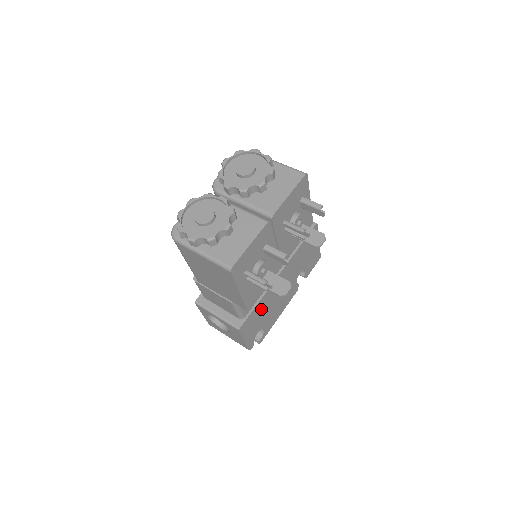
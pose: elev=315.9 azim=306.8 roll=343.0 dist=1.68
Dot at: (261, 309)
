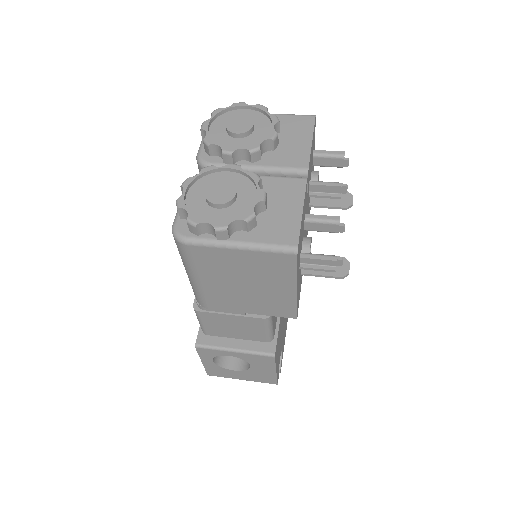
Dot at: (281, 323)
